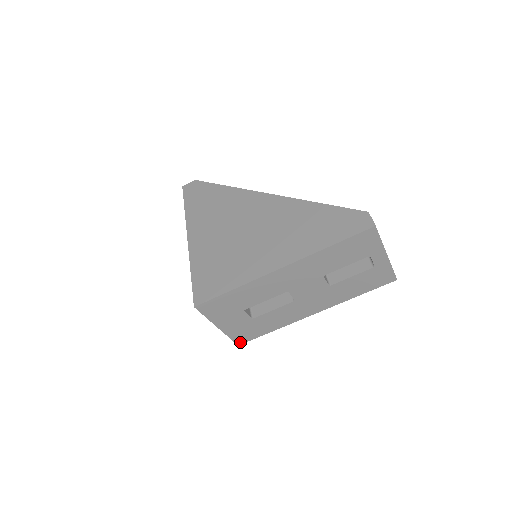
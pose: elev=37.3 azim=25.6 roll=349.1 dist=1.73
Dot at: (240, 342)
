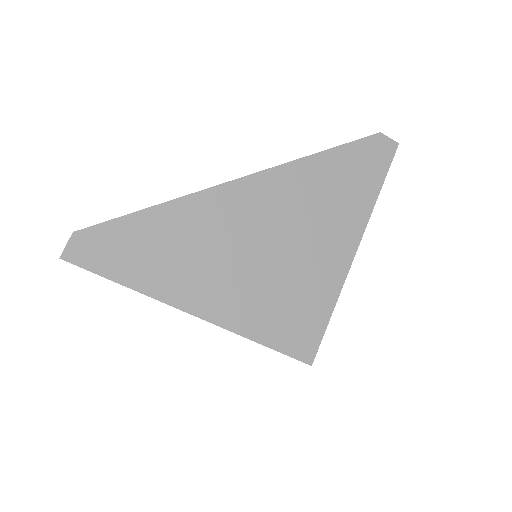
Dot at: occluded
